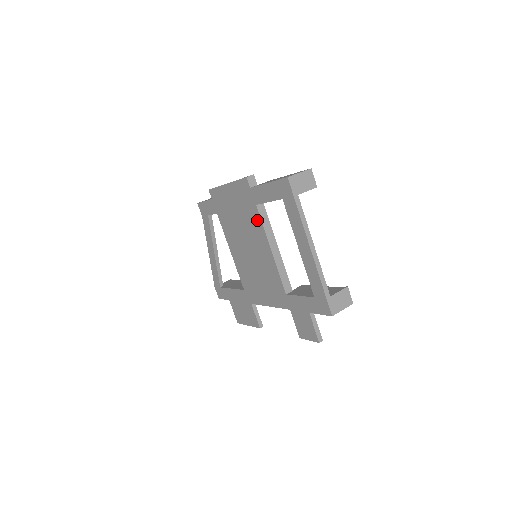
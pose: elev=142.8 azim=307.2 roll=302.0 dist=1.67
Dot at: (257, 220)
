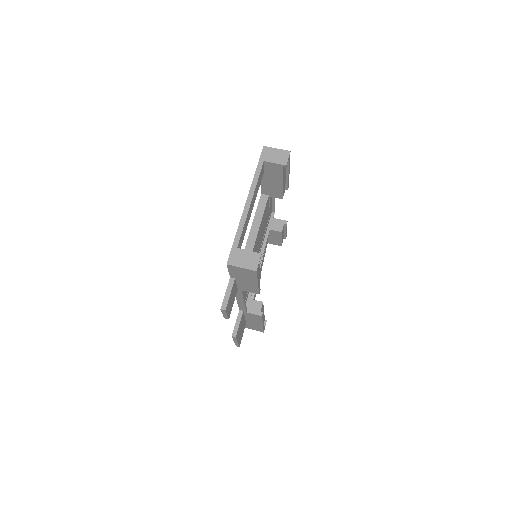
Dot at: occluded
